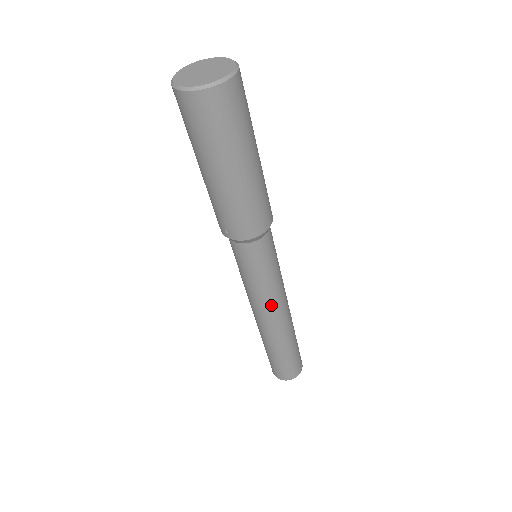
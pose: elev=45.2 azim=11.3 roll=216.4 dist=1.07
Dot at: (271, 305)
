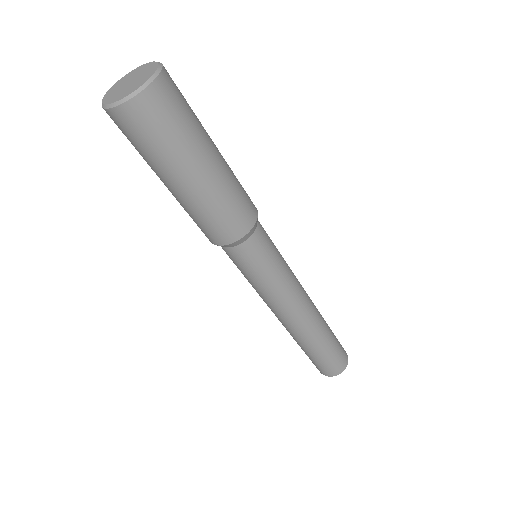
Dot at: (269, 305)
